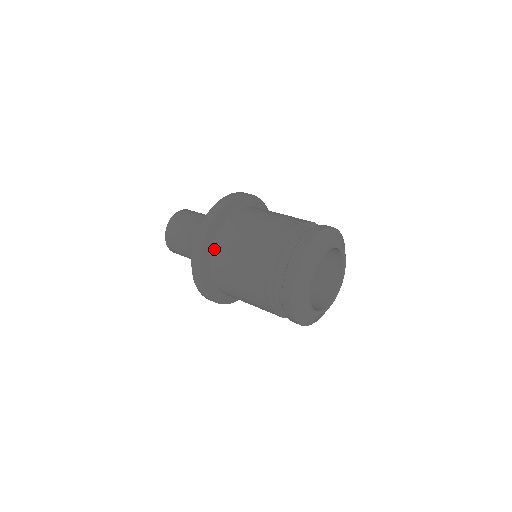
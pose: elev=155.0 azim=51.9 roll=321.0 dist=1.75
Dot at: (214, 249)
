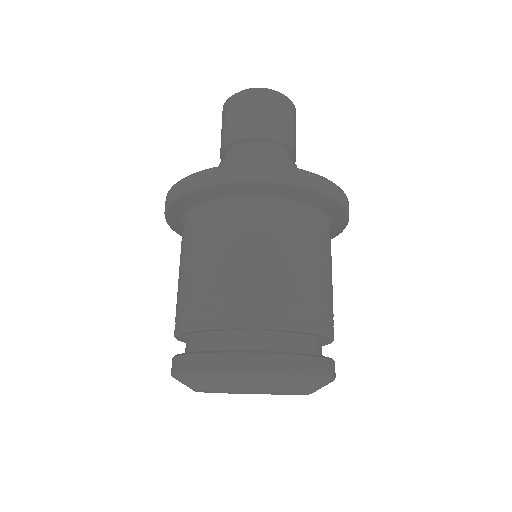
Dot at: (231, 202)
